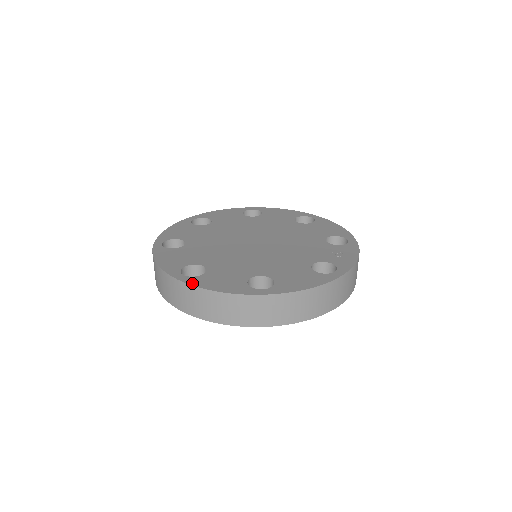
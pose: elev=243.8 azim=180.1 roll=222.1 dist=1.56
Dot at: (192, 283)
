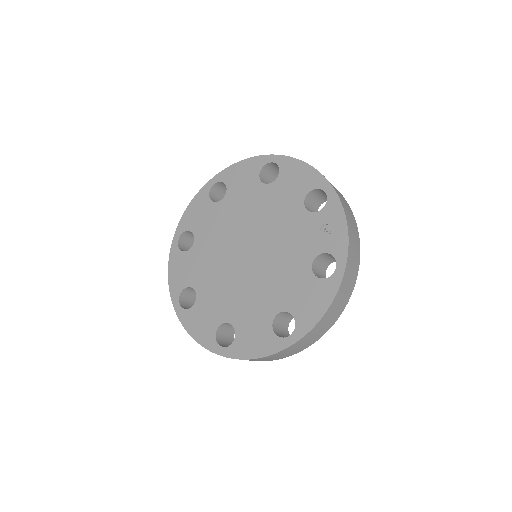
Dot at: (234, 356)
